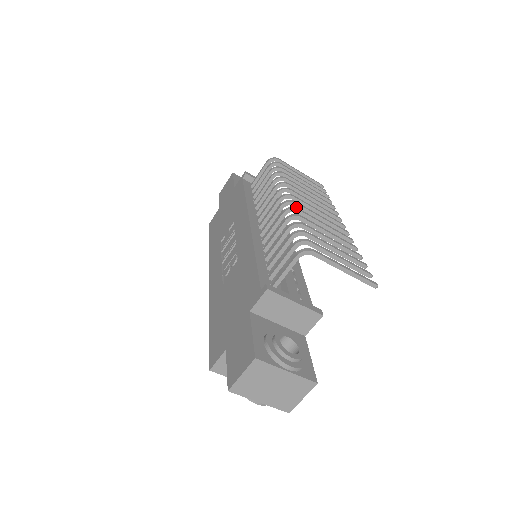
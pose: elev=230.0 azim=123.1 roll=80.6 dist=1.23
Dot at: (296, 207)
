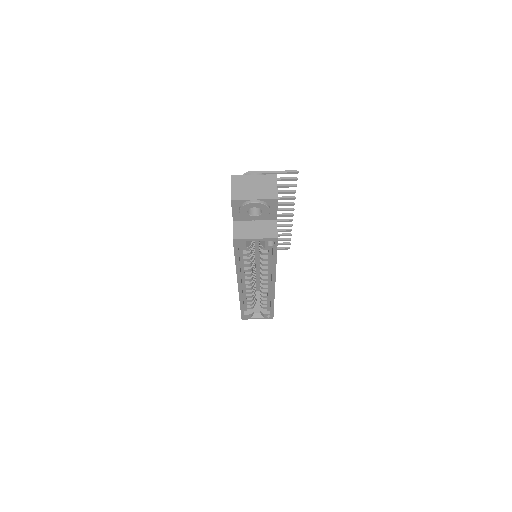
Dot at: occluded
